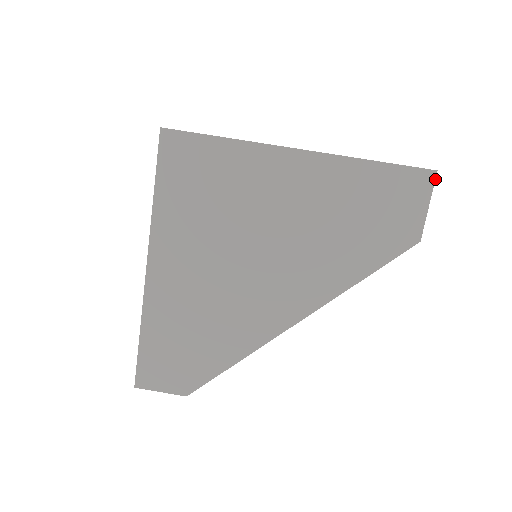
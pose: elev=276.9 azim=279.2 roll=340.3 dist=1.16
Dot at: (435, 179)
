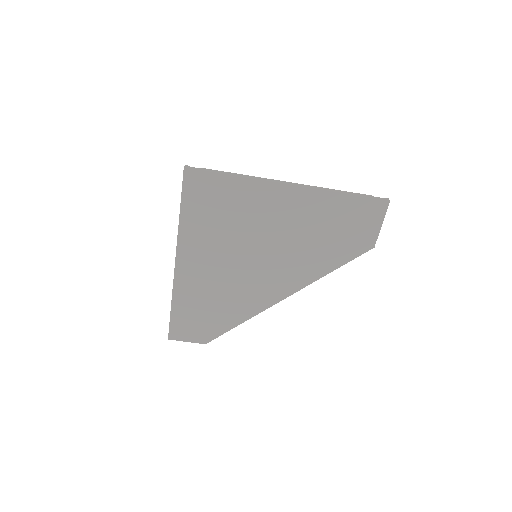
Dot at: occluded
